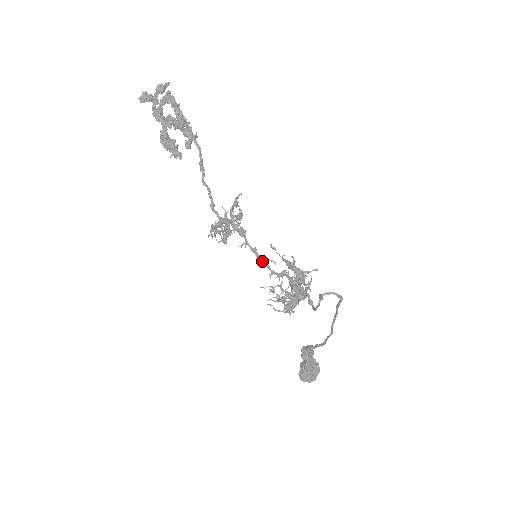
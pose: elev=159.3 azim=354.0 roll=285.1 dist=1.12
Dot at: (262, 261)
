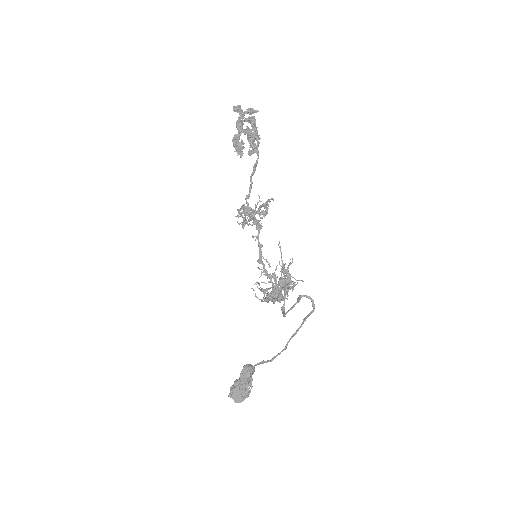
Dot at: (261, 258)
